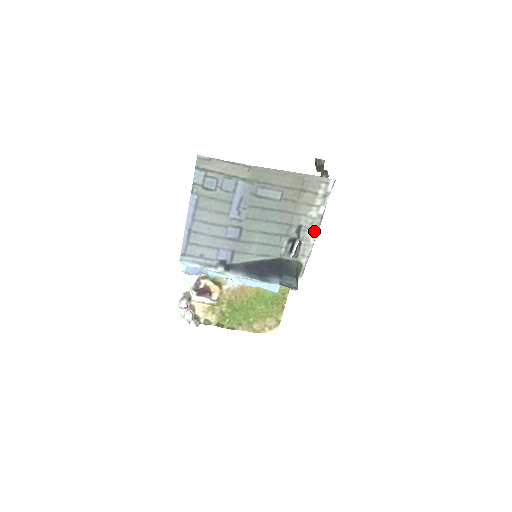
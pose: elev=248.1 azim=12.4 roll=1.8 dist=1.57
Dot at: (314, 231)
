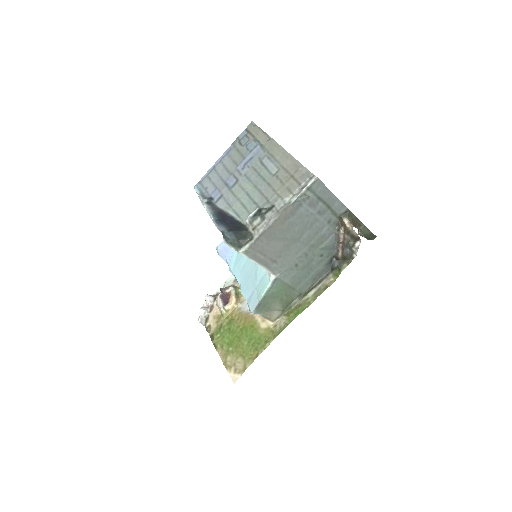
Dot at: (278, 214)
